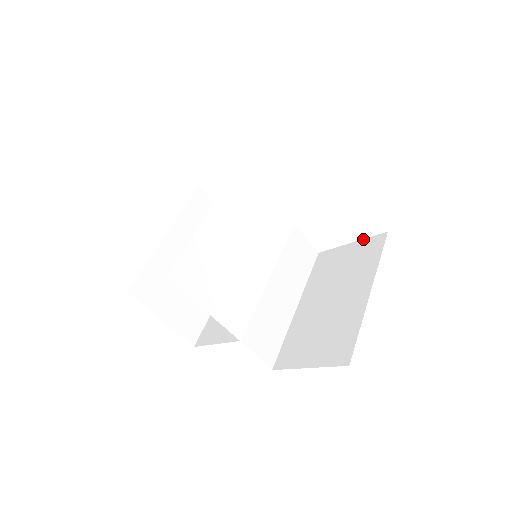
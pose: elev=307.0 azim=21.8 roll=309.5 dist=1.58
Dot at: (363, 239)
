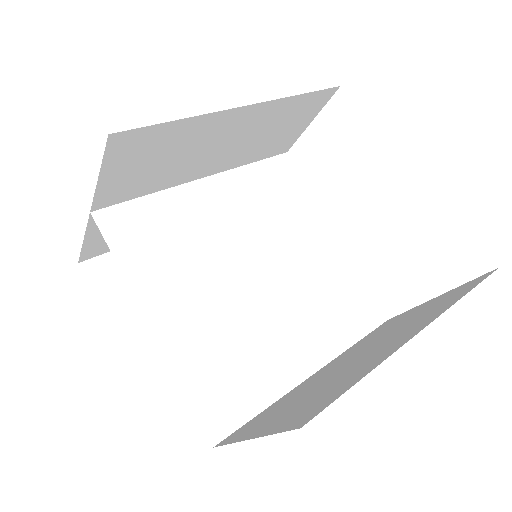
Dot at: occluded
